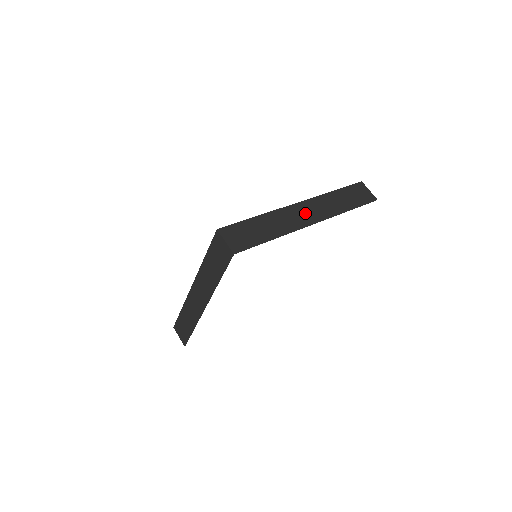
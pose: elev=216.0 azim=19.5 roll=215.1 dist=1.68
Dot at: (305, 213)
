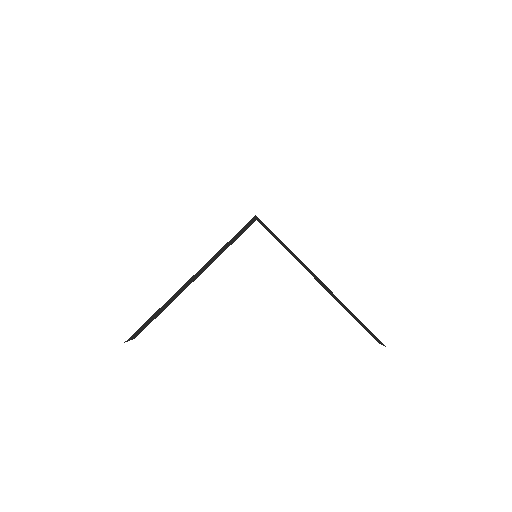
Dot at: occluded
